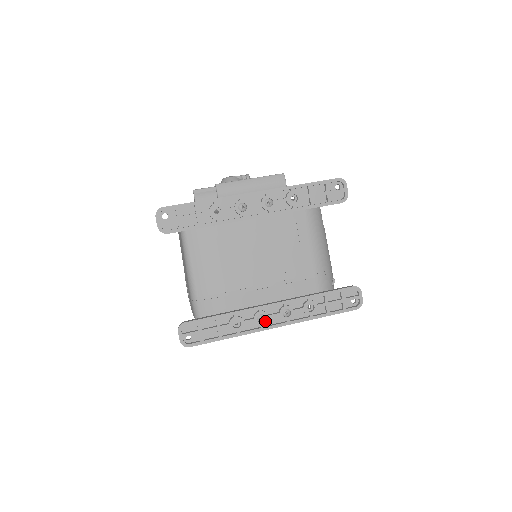
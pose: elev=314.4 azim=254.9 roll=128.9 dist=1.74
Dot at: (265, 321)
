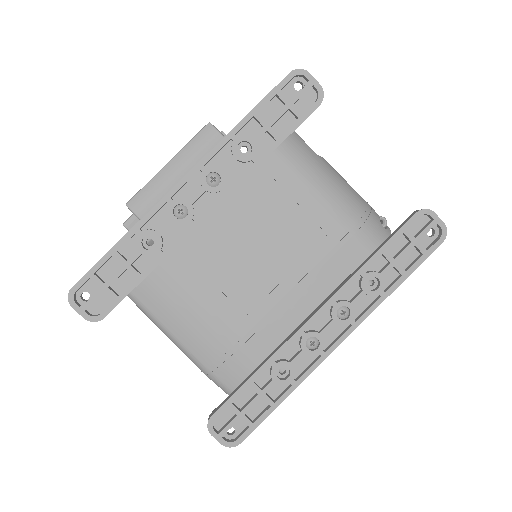
Dot at: (320, 344)
